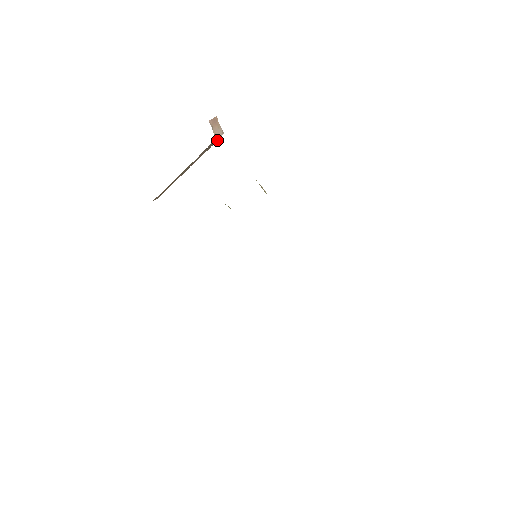
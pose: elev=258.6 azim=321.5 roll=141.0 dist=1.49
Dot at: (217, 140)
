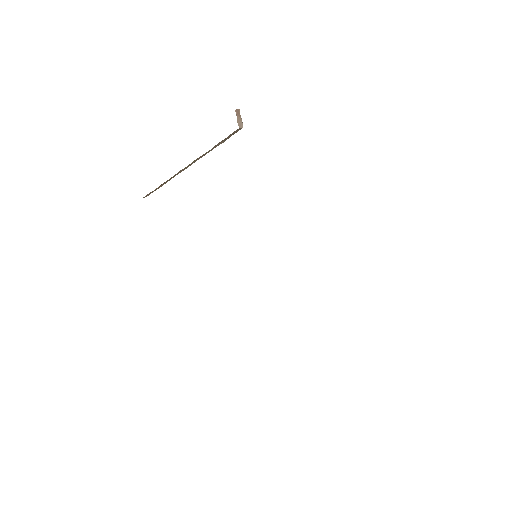
Dot at: occluded
